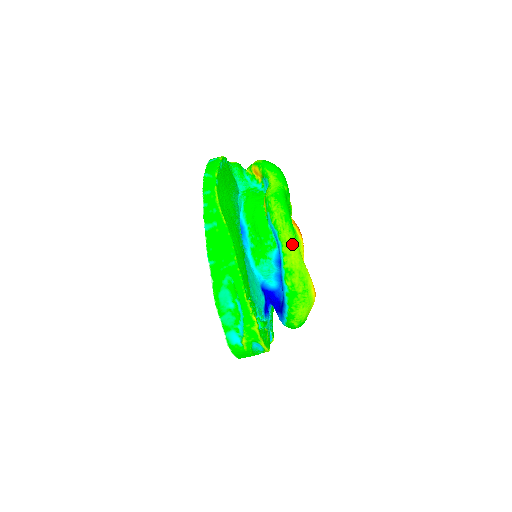
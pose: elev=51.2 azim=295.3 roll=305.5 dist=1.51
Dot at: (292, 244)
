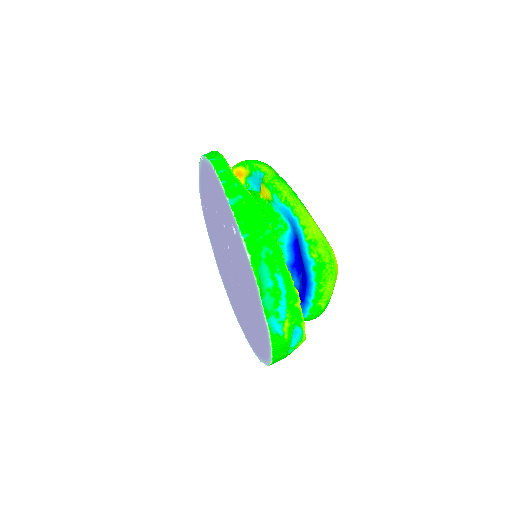
Dot at: (309, 216)
